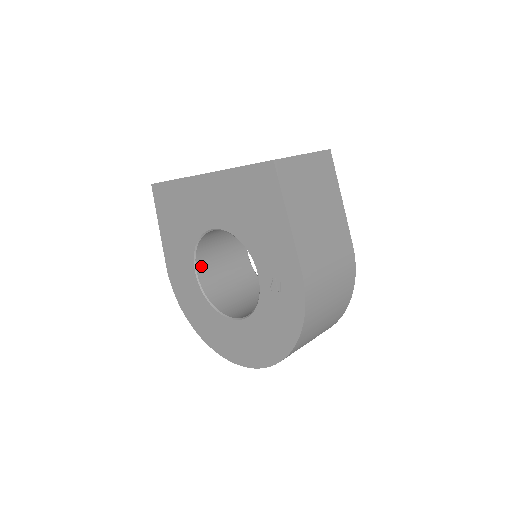
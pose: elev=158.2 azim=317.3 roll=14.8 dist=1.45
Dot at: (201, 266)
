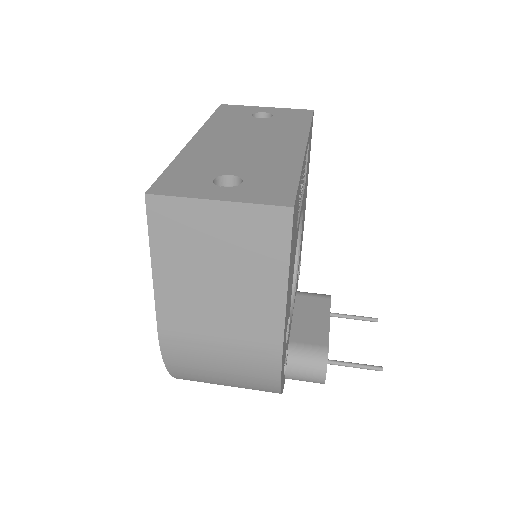
Dot at: occluded
